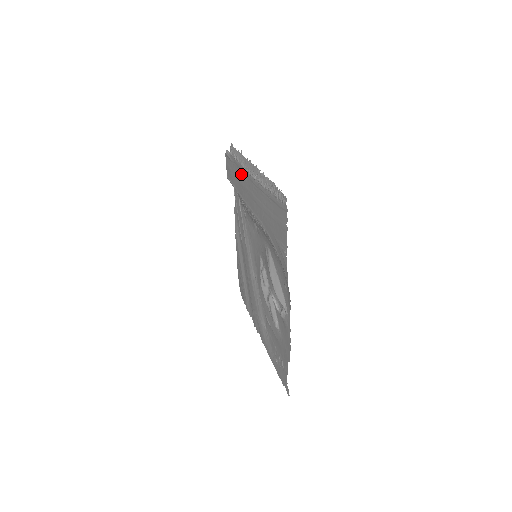
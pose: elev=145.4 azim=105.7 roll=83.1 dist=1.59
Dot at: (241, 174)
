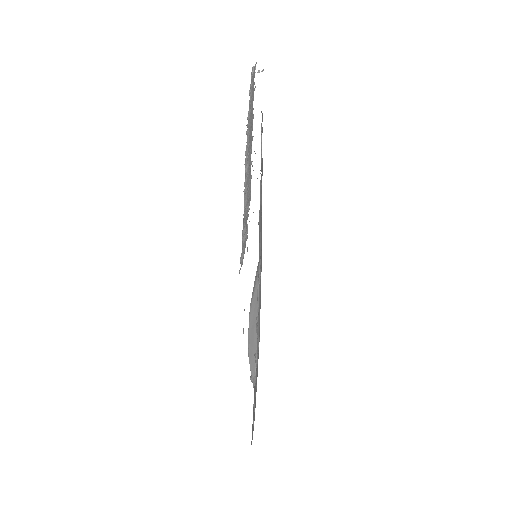
Dot at: occluded
